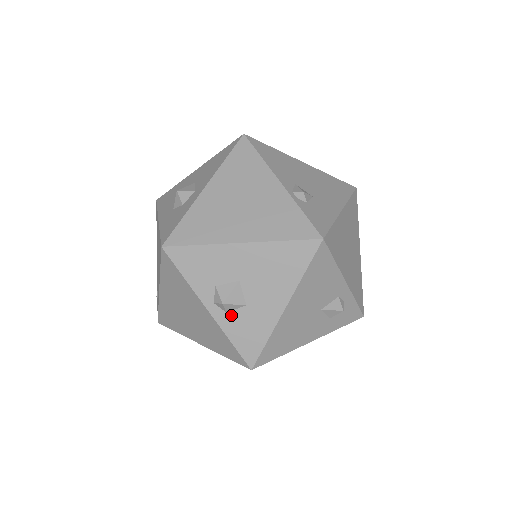
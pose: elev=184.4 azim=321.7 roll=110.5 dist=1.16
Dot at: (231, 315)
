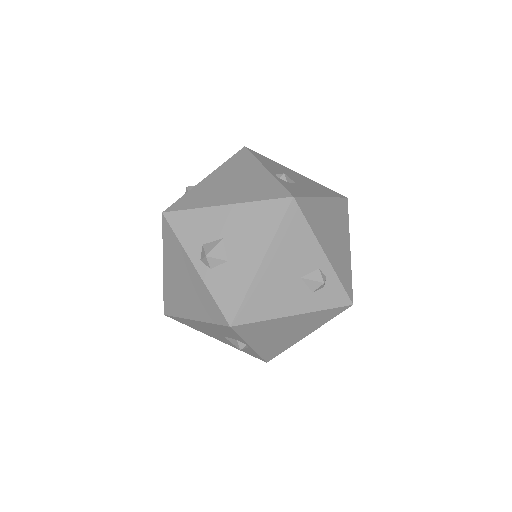
Dot at: (214, 271)
